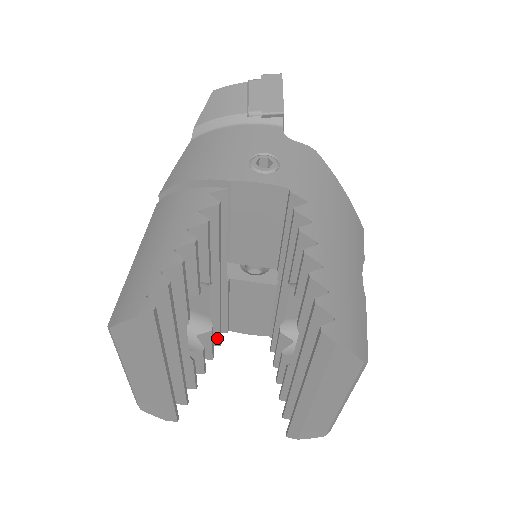
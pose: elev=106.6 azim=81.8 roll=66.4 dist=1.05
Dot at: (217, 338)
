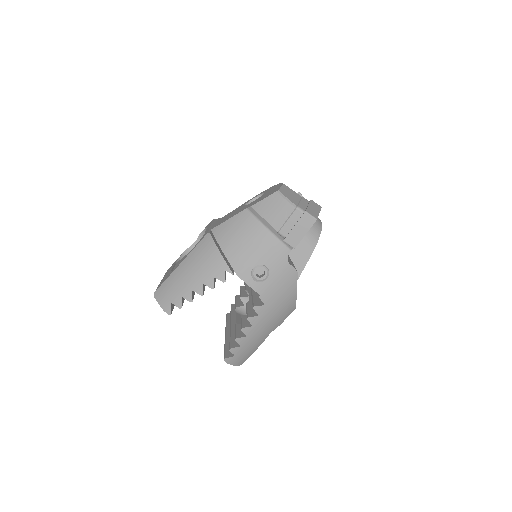
Dot at: occluded
